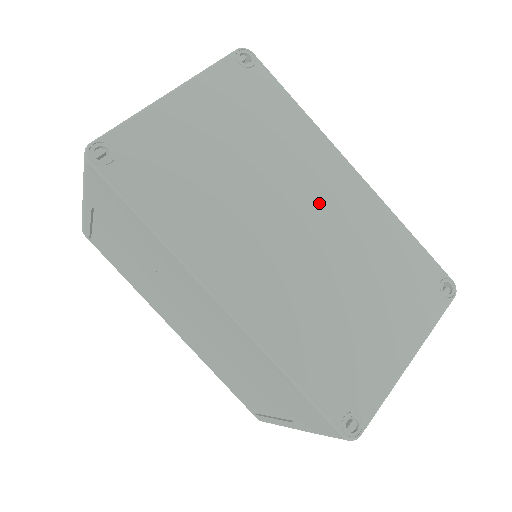
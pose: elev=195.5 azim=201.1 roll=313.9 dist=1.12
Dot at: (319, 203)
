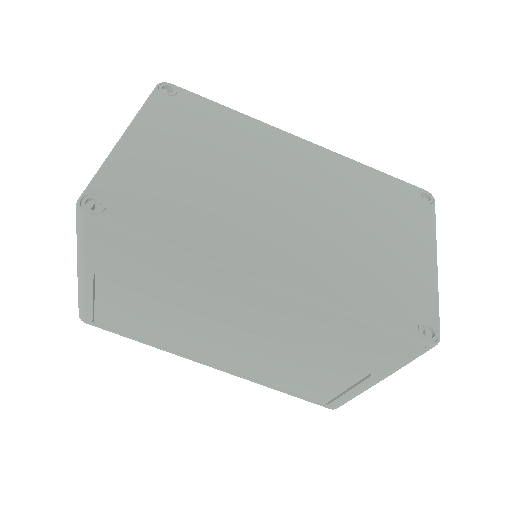
Dot at: (292, 173)
